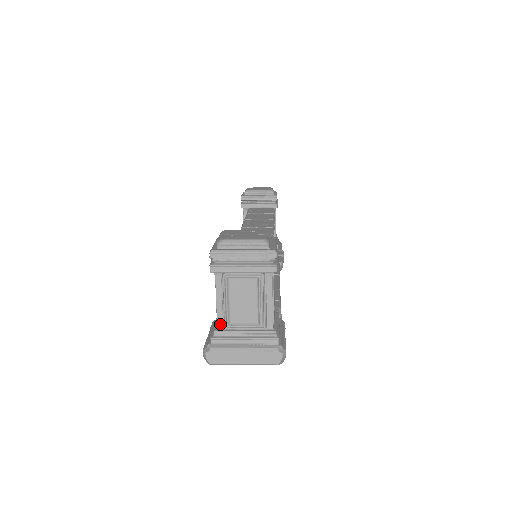
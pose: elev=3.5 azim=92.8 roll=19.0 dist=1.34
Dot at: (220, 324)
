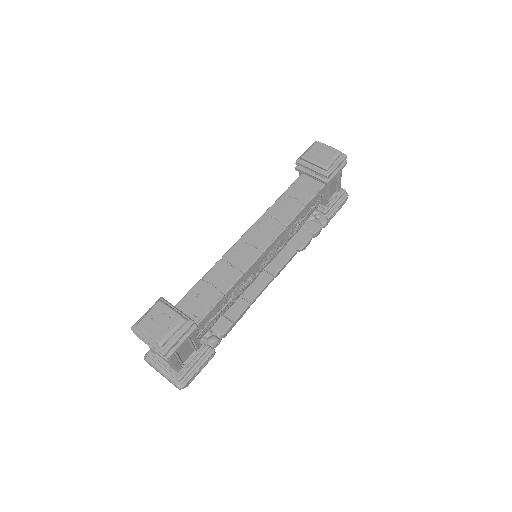
Dot at: (152, 351)
